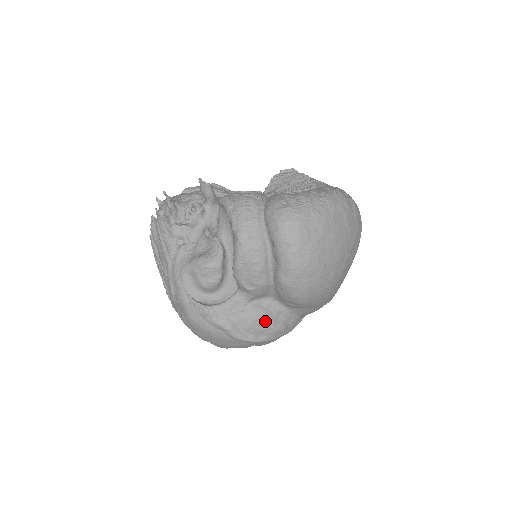
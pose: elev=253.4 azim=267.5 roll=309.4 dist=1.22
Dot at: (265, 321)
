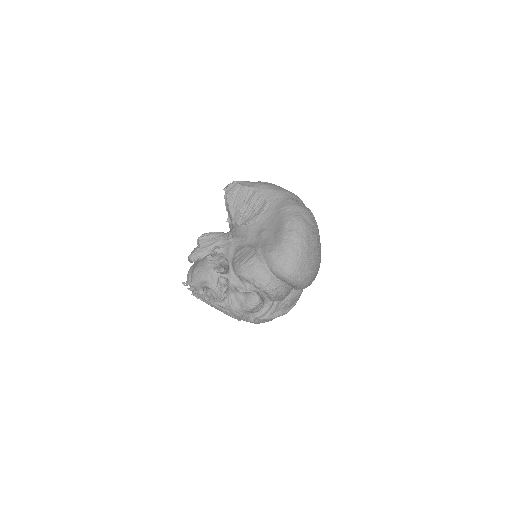
Dot at: (295, 297)
